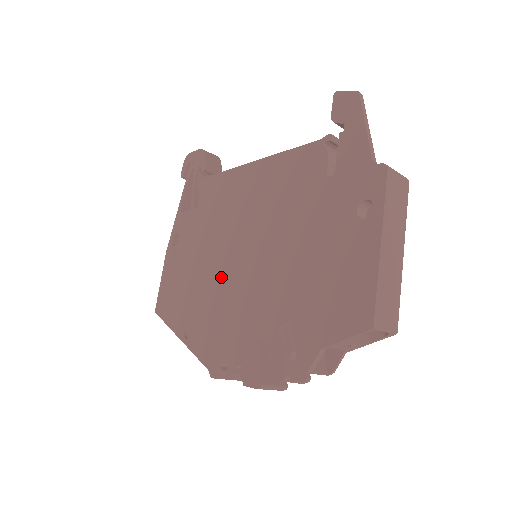
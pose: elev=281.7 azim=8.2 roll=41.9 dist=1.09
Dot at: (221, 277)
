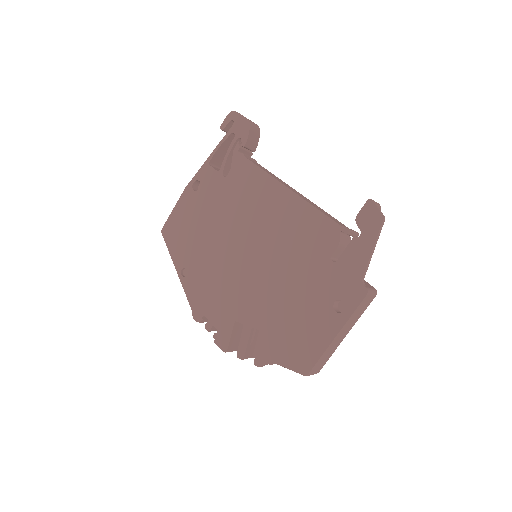
Dot at: (225, 256)
